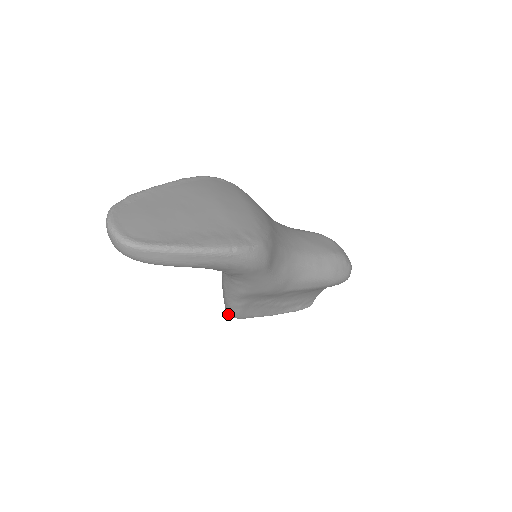
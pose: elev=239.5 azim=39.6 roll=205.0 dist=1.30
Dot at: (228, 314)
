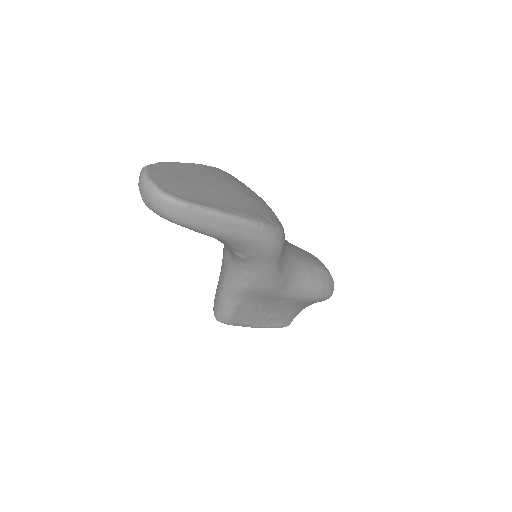
Dot at: (217, 318)
